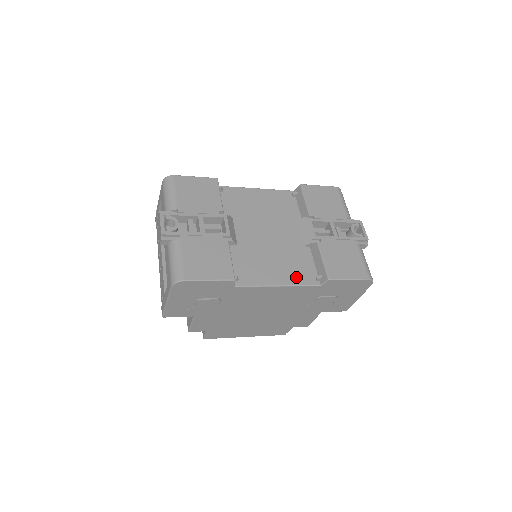
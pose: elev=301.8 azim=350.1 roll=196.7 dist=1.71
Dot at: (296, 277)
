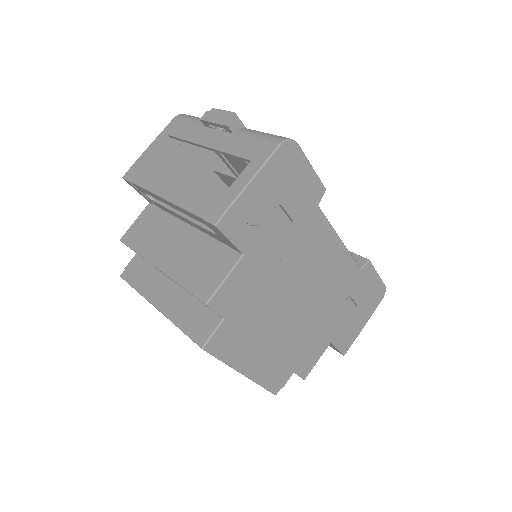
Dot at: occluded
